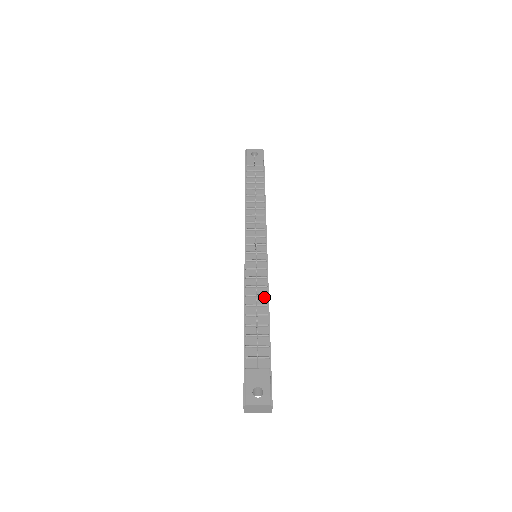
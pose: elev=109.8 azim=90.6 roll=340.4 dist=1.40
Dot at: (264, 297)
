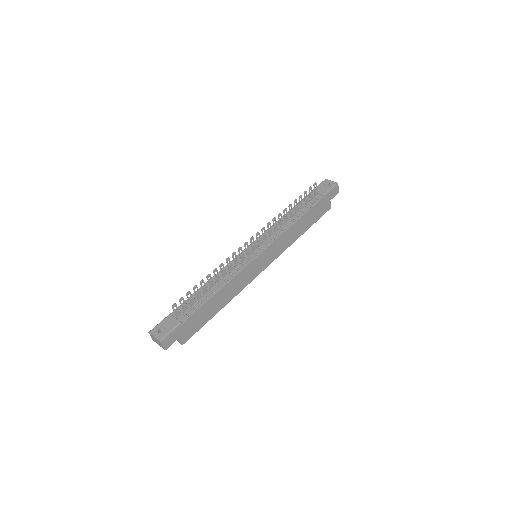
Dot at: (225, 281)
